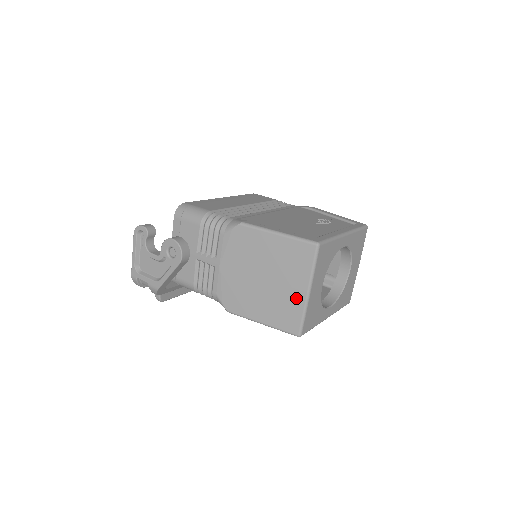
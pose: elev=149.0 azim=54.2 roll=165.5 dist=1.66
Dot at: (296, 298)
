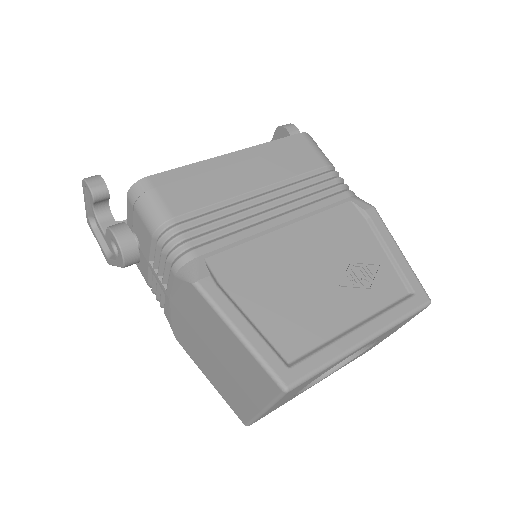
Dot at: (247, 403)
